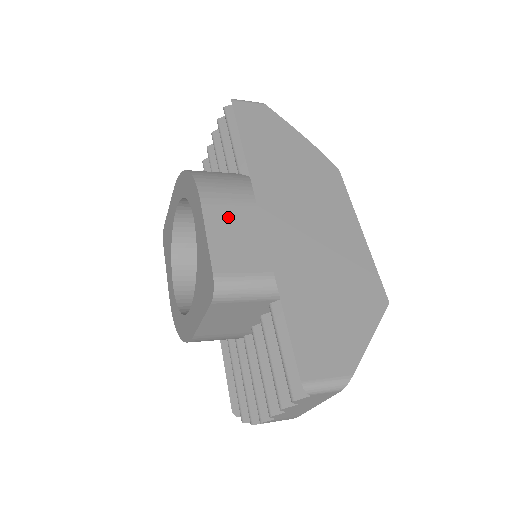
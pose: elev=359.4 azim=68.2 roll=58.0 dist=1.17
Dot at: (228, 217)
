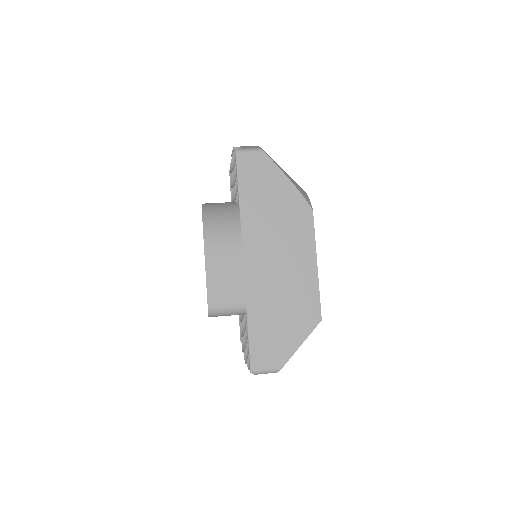
Dot at: (221, 263)
